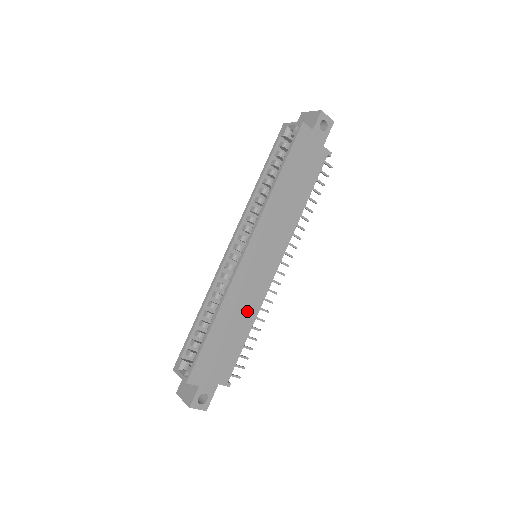
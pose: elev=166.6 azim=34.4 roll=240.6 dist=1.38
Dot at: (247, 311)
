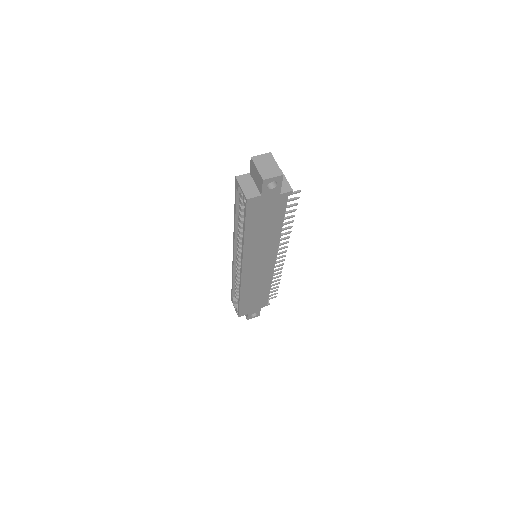
Dot at: (262, 284)
